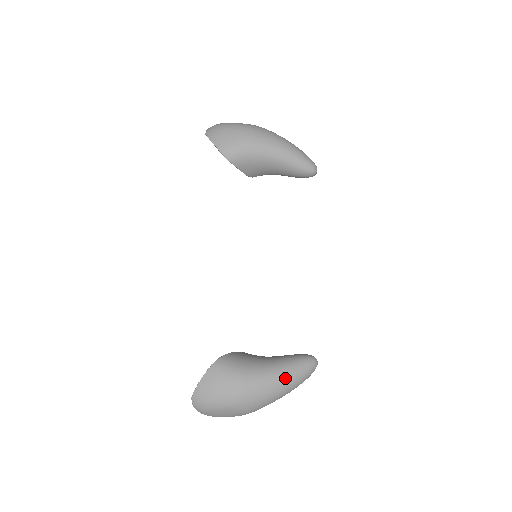
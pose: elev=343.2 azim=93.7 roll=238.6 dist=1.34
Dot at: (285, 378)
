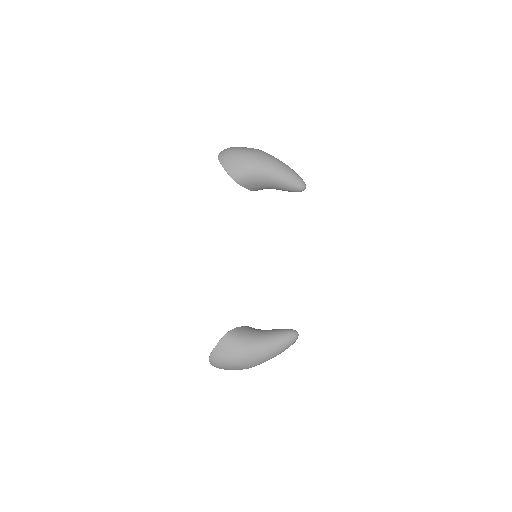
Dot at: (274, 347)
